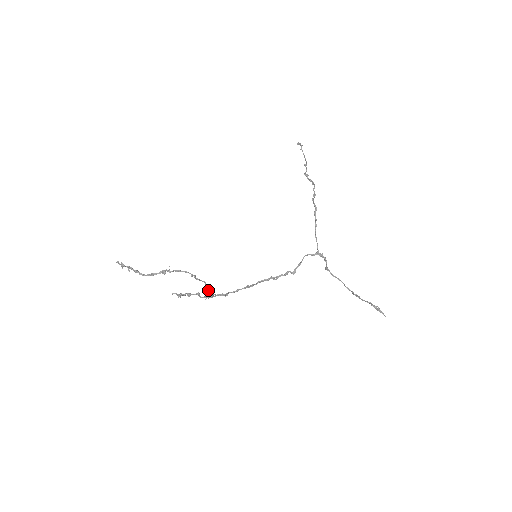
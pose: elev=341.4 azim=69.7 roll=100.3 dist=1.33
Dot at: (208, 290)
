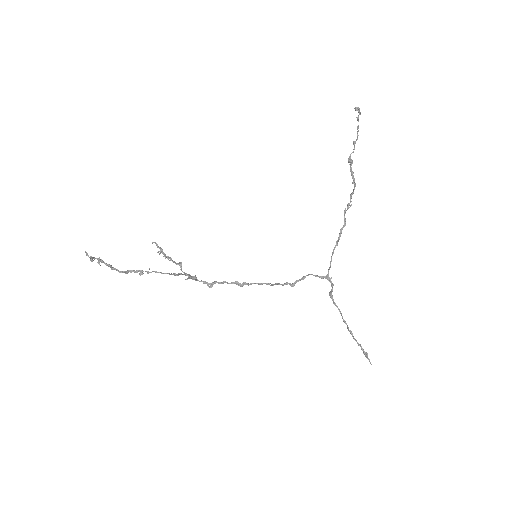
Dot at: occluded
